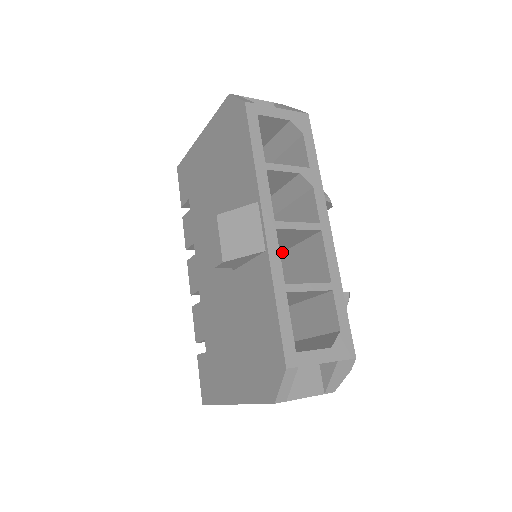
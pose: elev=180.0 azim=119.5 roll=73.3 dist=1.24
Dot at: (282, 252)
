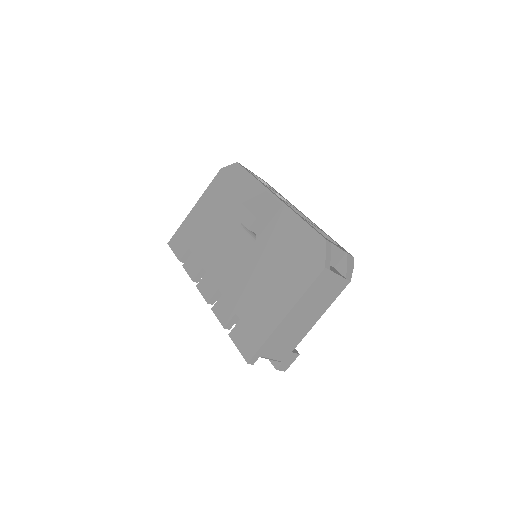
Dot at: occluded
